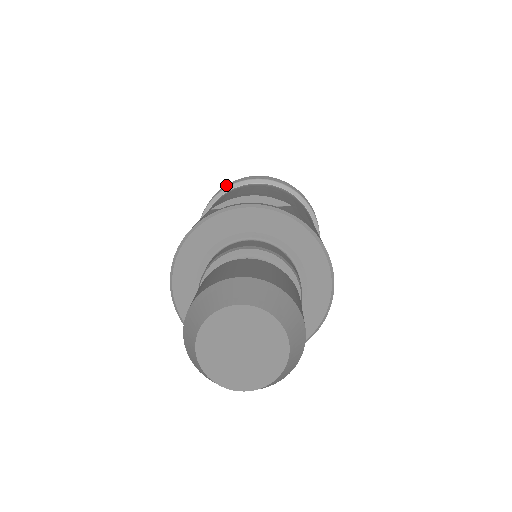
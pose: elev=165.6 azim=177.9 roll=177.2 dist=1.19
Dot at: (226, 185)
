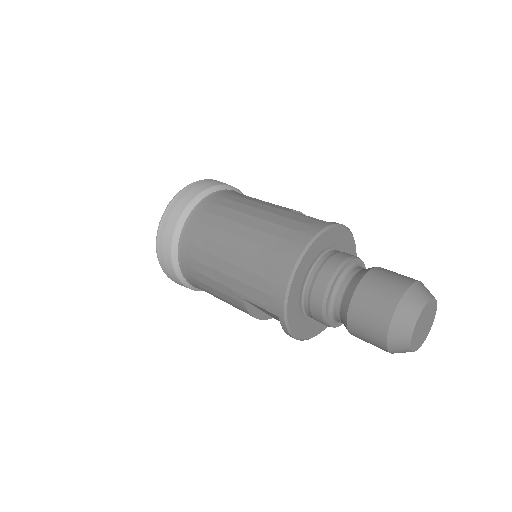
Dot at: (214, 180)
